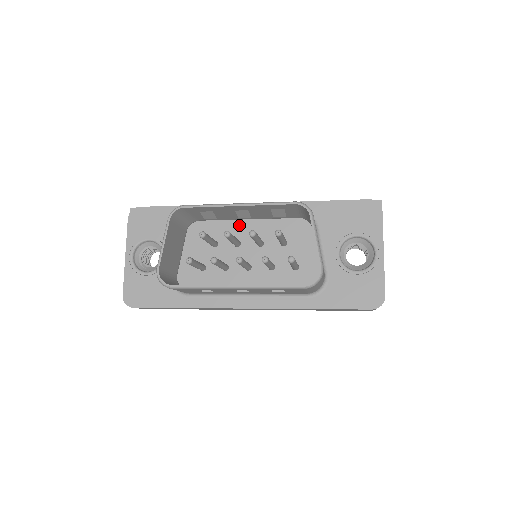
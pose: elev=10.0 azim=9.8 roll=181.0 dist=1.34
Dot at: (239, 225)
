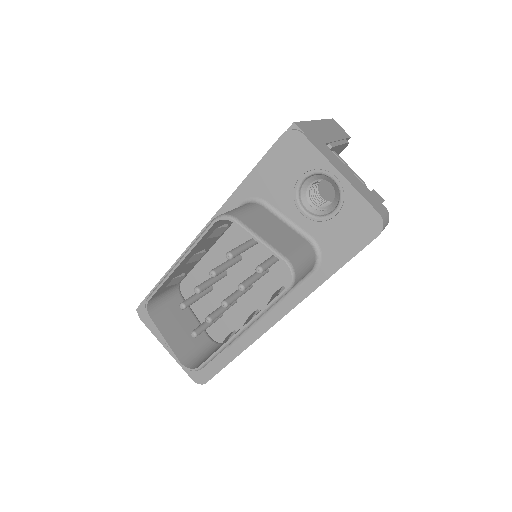
Dot at: (211, 257)
